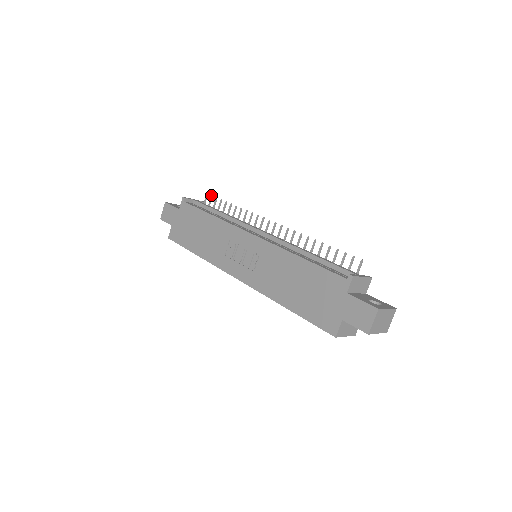
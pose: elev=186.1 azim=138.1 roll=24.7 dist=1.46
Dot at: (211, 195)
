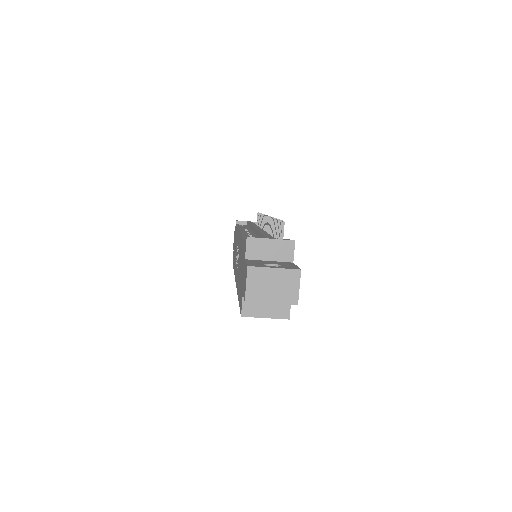
Dot at: (258, 212)
